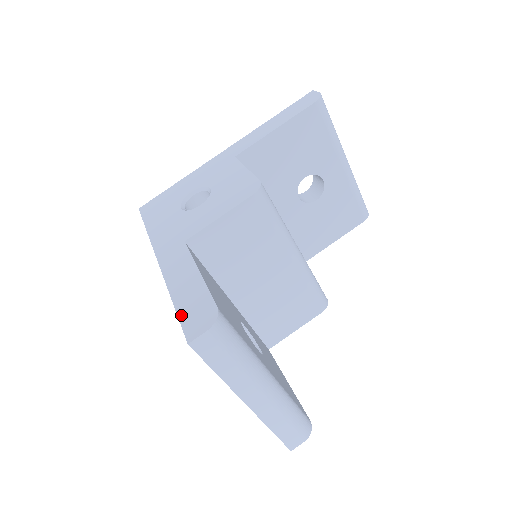
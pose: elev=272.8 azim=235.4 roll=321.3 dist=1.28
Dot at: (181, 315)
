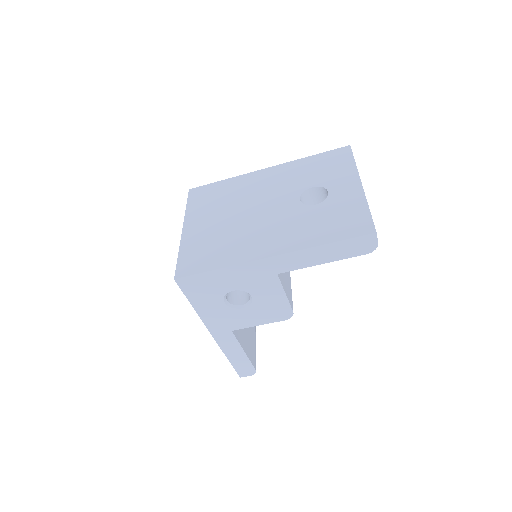
Dot at: (235, 368)
